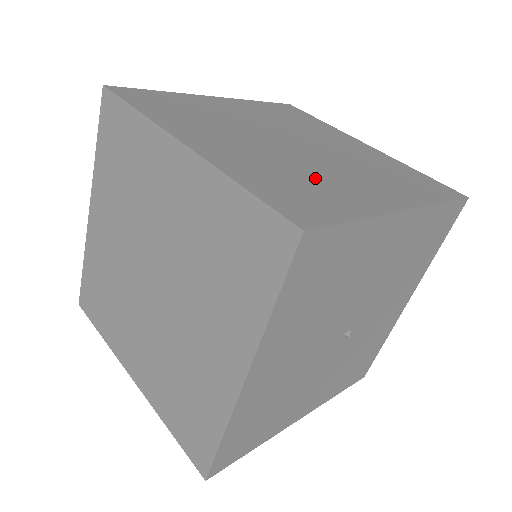
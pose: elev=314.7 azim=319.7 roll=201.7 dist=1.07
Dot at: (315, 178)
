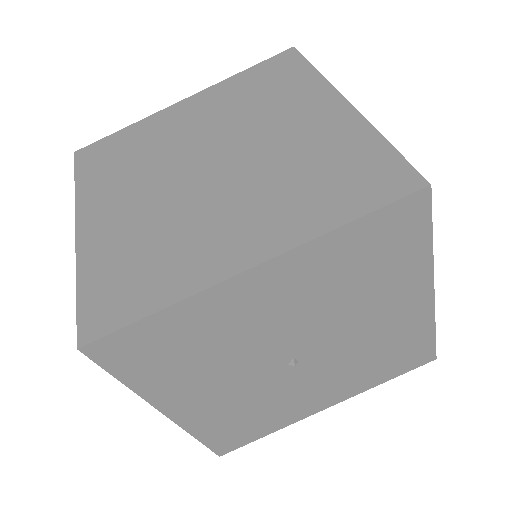
Dot at: occluded
